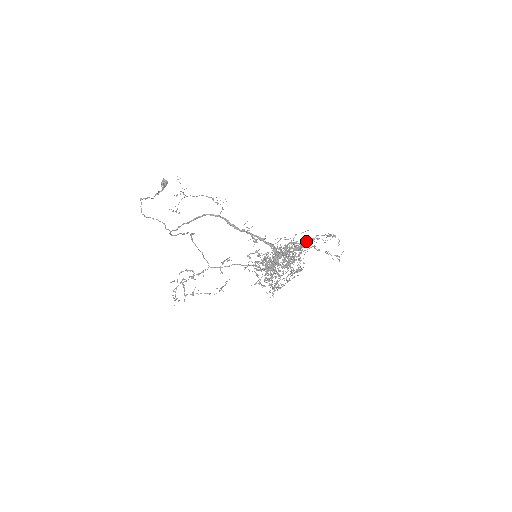
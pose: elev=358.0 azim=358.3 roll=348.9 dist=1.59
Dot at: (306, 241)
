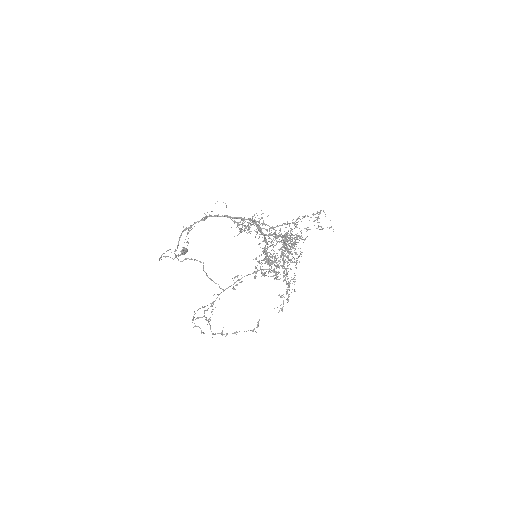
Dot at: occluded
